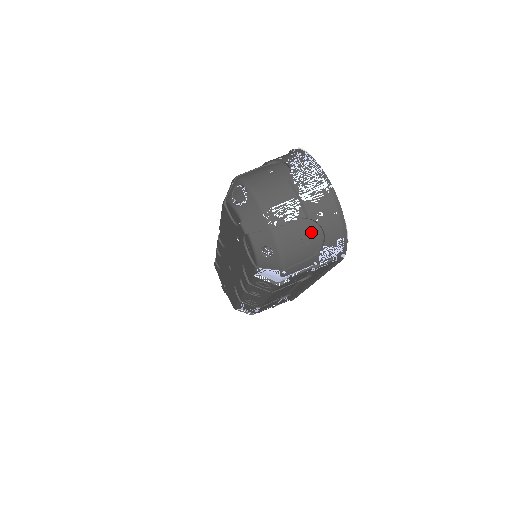
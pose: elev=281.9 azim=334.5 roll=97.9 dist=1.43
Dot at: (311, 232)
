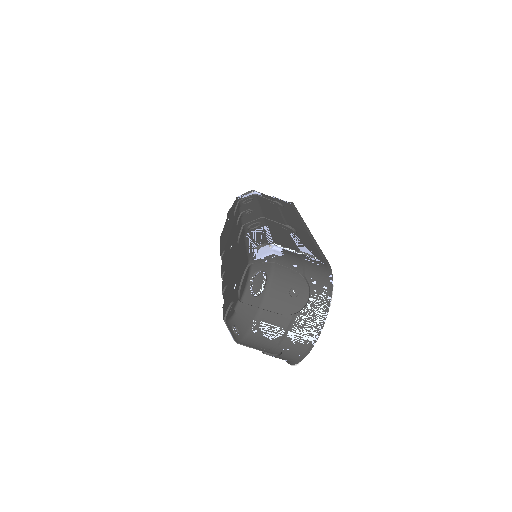
Dot at: (273, 349)
